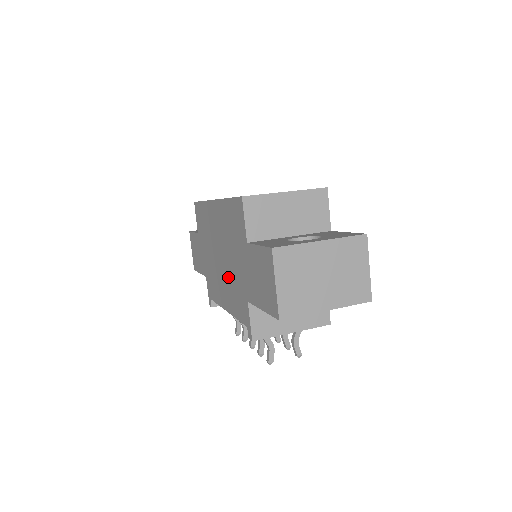
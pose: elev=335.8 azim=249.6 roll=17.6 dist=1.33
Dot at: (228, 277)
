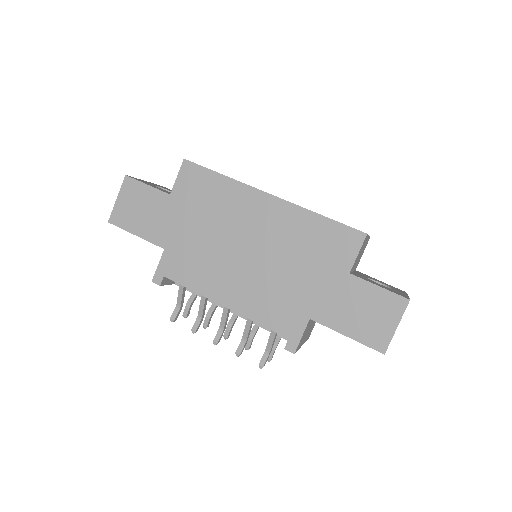
Dot at: (262, 279)
